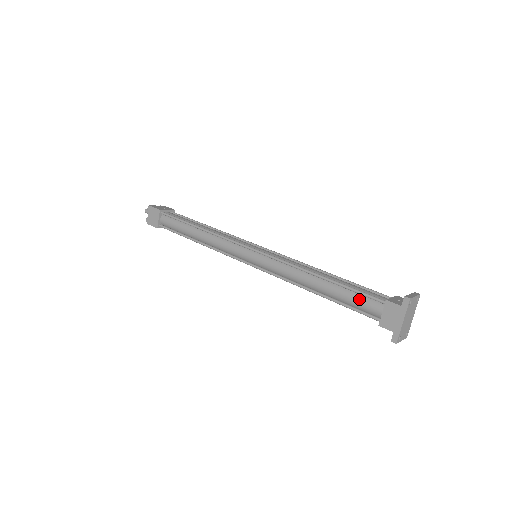
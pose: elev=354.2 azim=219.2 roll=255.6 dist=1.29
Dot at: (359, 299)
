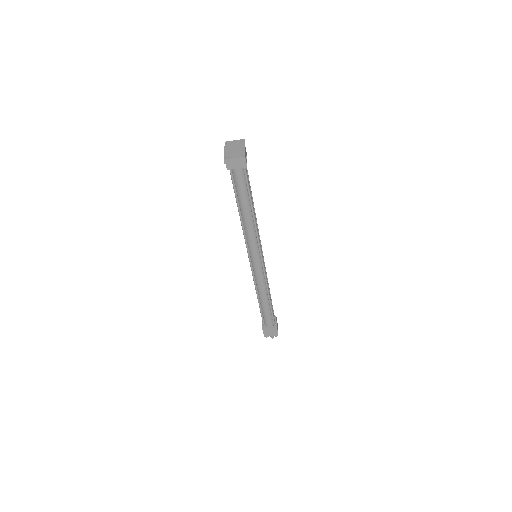
Dot at: occluded
